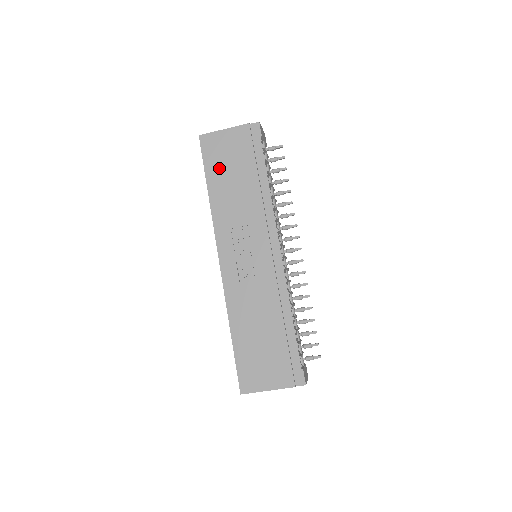
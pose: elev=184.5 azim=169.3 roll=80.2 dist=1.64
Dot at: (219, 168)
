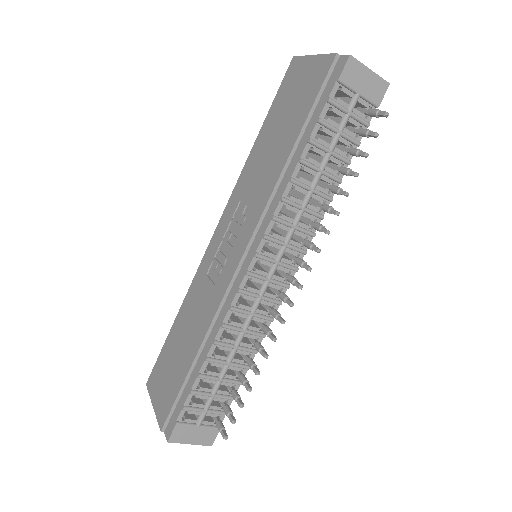
Dot at: (279, 112)
